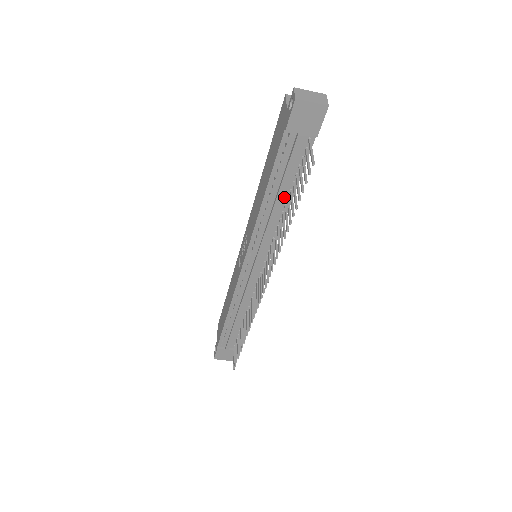
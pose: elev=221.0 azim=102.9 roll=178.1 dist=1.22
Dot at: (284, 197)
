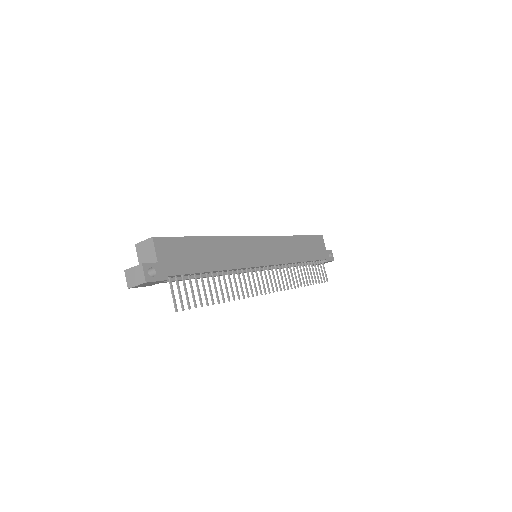
Dot at: (209, 273)
